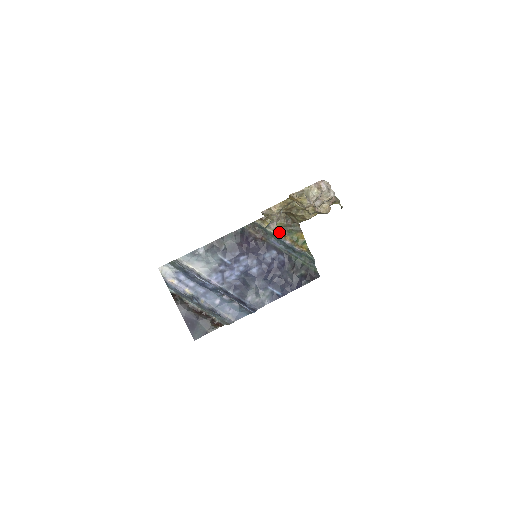
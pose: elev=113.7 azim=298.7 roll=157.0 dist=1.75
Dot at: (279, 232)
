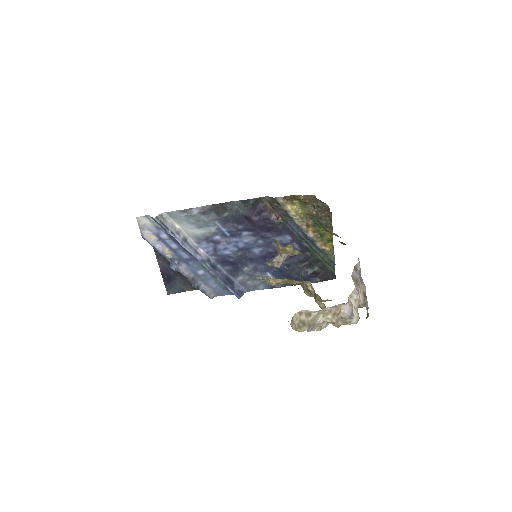
Dot at: (303, 220)
